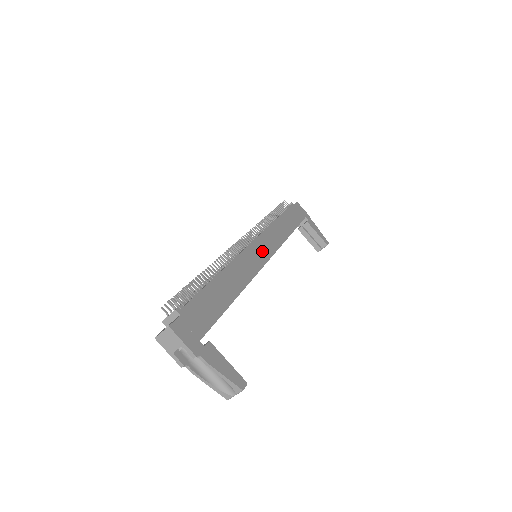
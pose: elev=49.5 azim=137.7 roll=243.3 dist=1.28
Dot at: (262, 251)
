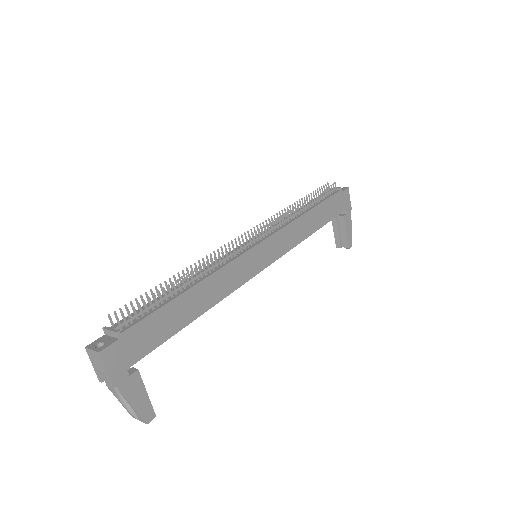
Dot at: (264, 256)
